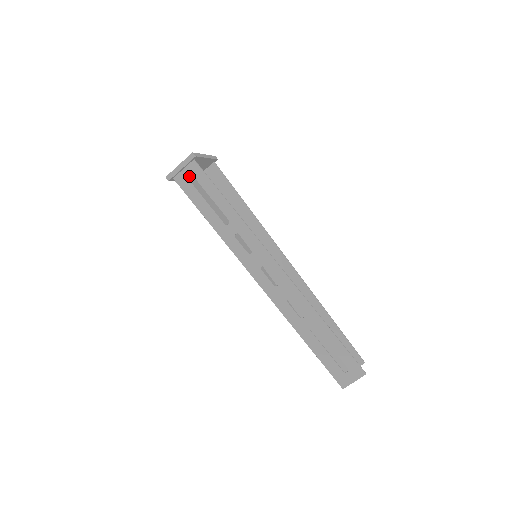
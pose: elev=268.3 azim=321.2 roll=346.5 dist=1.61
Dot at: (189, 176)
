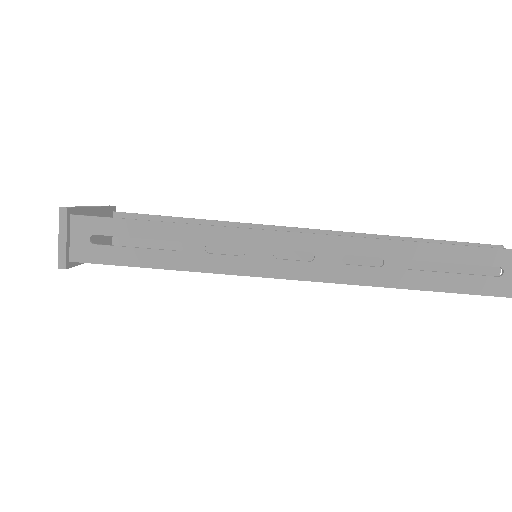
Dot at: (84, 239)
